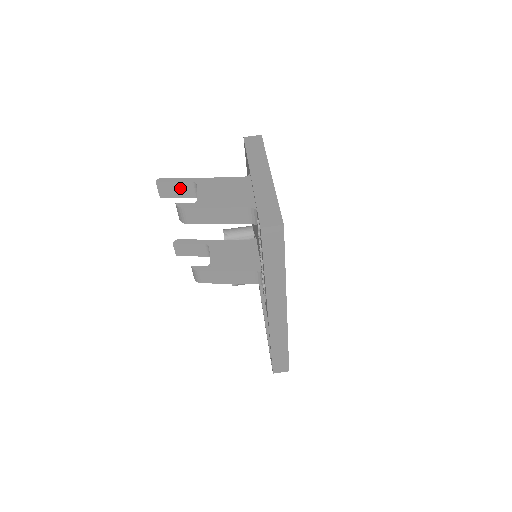
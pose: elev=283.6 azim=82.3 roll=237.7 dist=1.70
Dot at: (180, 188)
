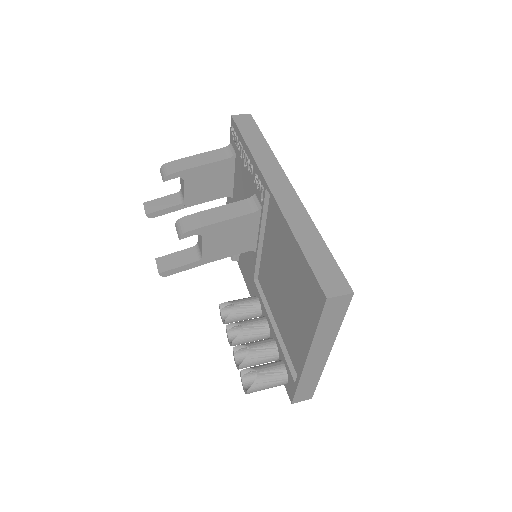
Dot at: (166, 201)
